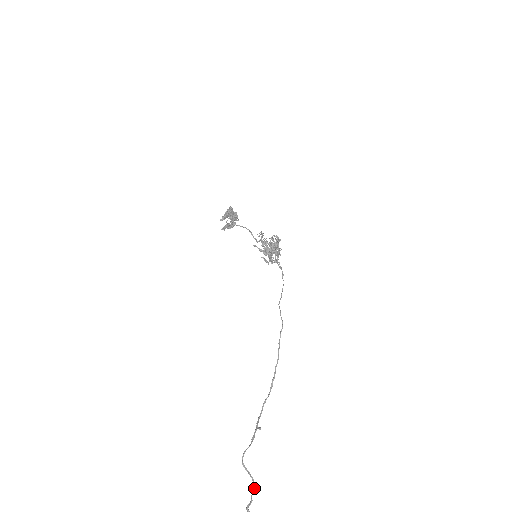
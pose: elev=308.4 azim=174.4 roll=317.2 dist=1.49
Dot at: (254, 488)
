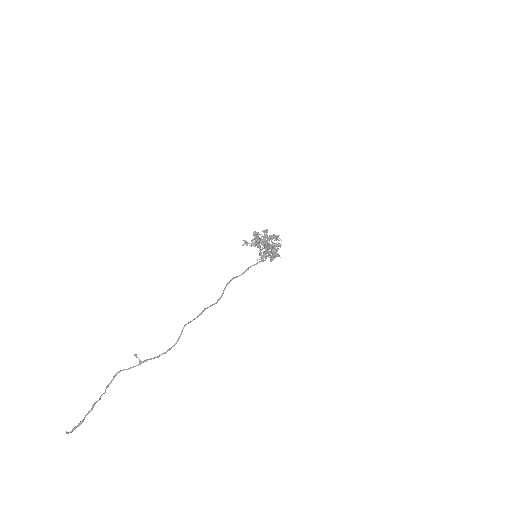
Dot at: (92, 408)
